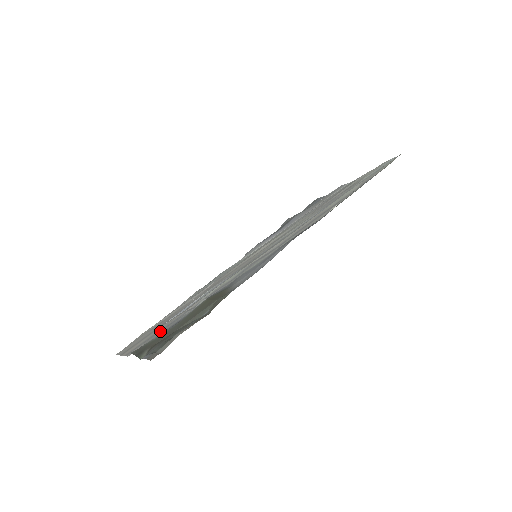
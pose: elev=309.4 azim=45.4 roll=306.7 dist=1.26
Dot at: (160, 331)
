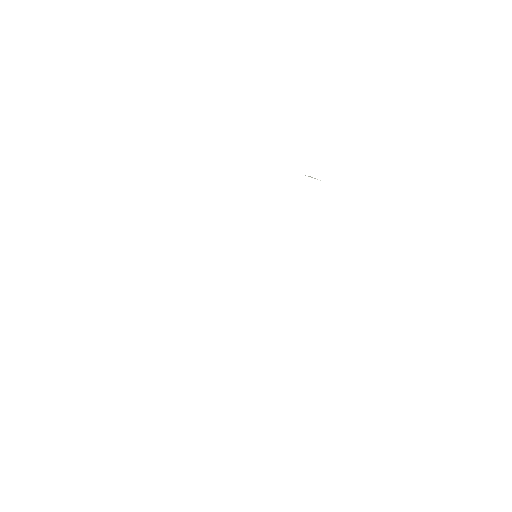
Dot at: occluded
